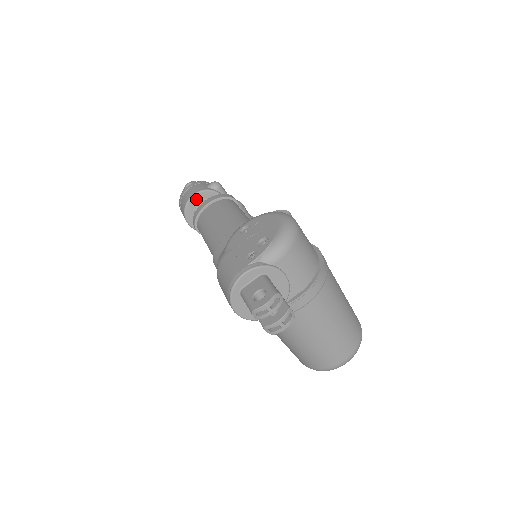
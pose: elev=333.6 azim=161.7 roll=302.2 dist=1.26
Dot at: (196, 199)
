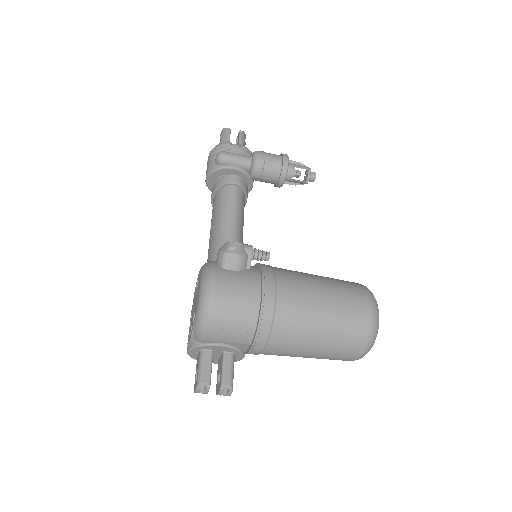
Dot at: (211, 181)
